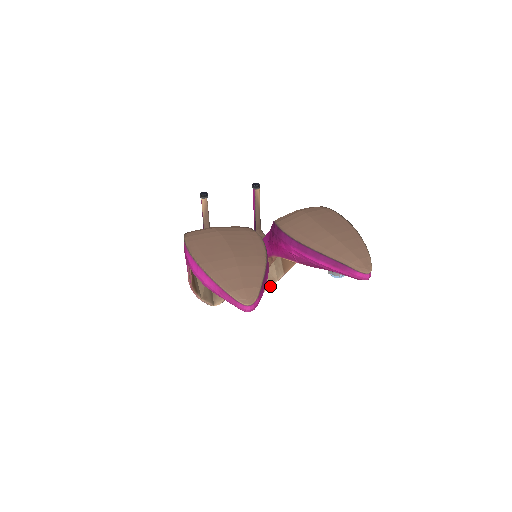
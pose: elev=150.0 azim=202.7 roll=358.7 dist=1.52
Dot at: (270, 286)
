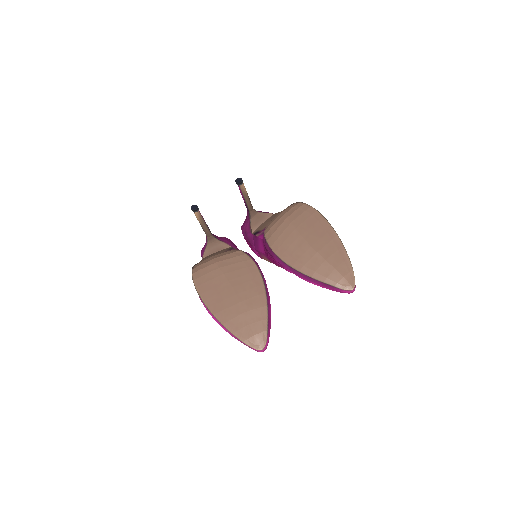
Dot at: occluded
